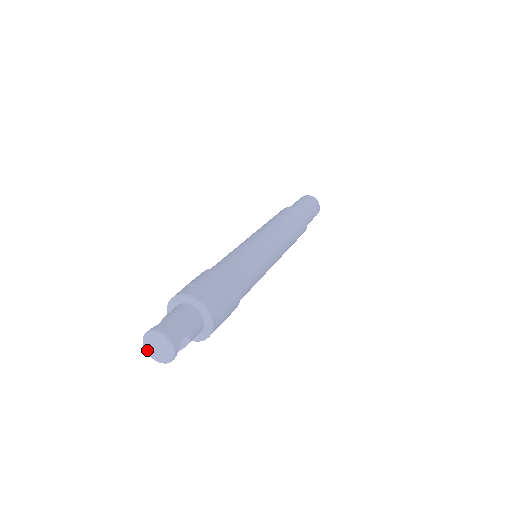
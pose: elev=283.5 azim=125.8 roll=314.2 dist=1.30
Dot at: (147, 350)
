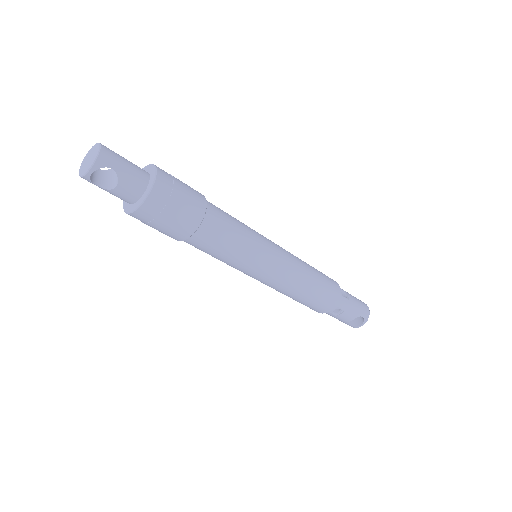
Dot at: (83, 162)
